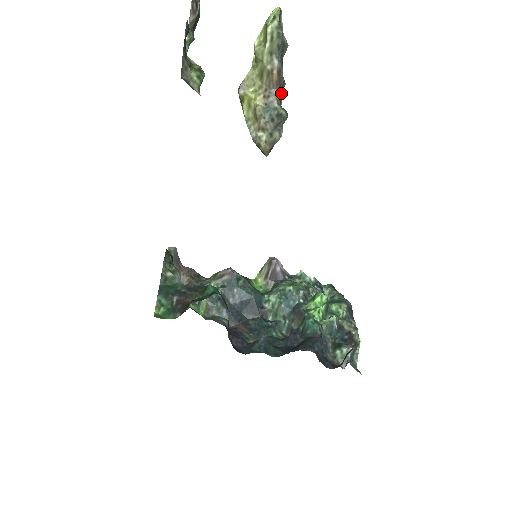
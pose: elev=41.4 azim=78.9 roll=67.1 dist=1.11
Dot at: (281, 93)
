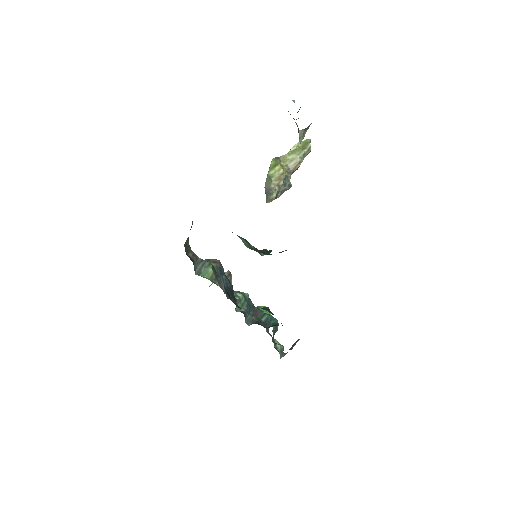
Dot at: occluded
